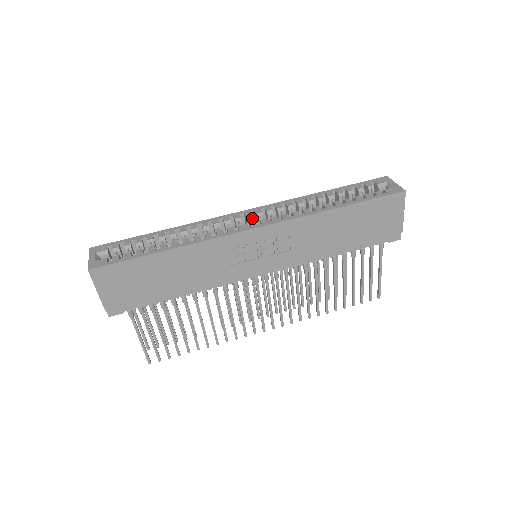
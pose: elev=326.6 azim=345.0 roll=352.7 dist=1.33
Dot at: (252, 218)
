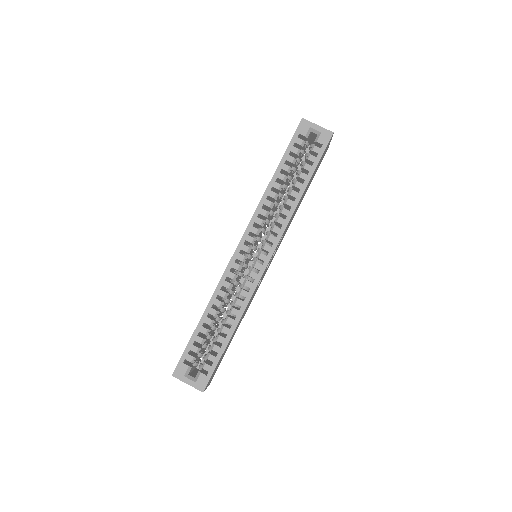
Dot at: (251, 249)
